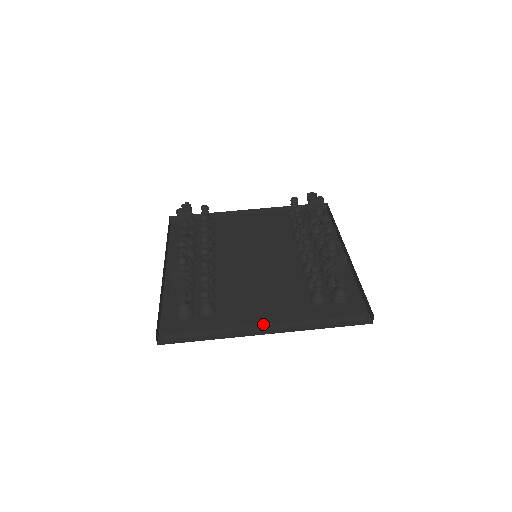
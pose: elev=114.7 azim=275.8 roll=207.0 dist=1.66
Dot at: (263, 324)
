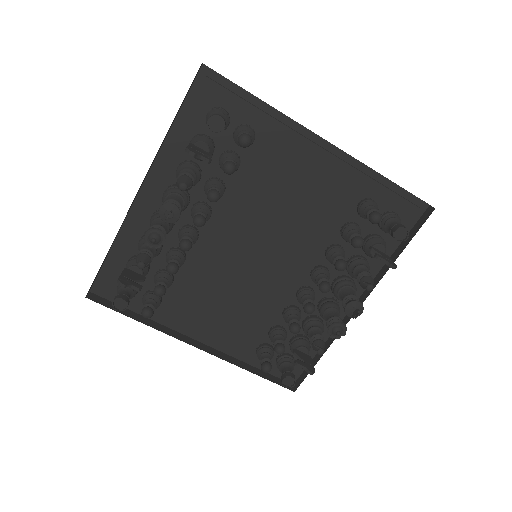
Dot at: occluded
